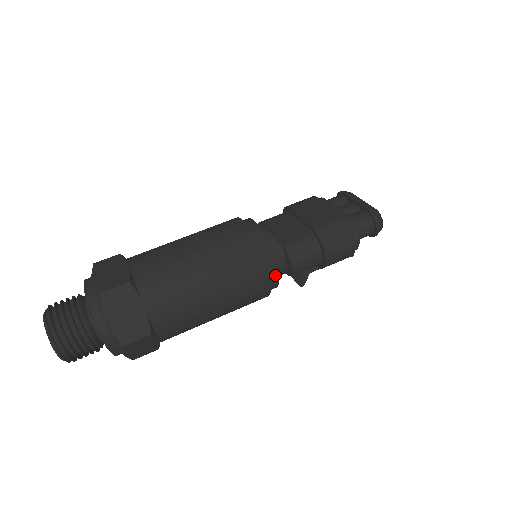
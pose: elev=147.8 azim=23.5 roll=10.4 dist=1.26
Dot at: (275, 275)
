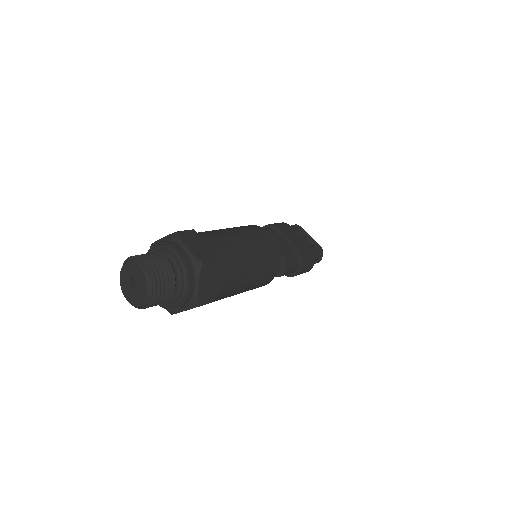
Dot at: occluded
